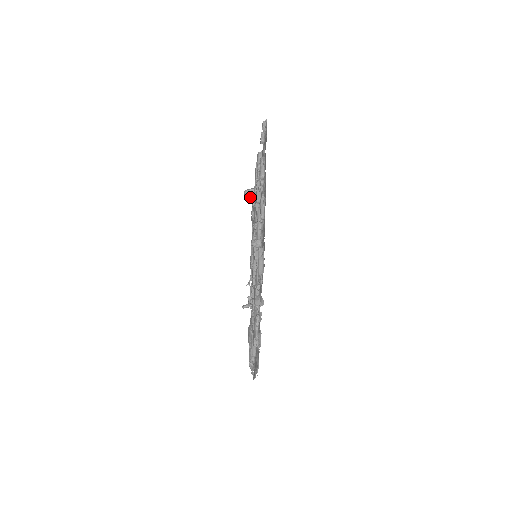
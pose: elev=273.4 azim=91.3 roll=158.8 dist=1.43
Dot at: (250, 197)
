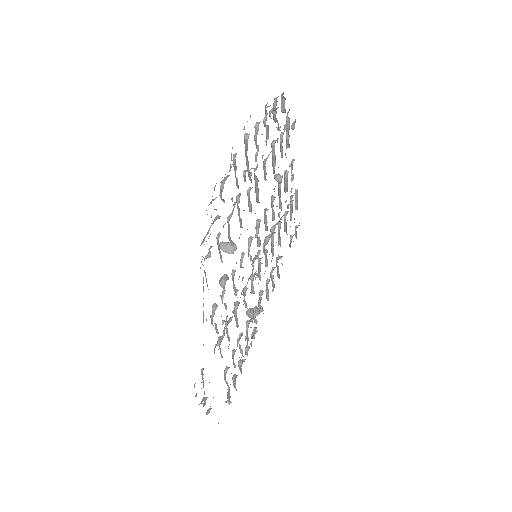
Dot at: occluded
